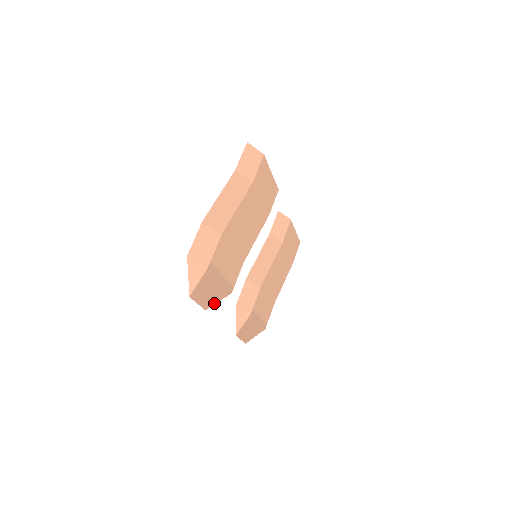
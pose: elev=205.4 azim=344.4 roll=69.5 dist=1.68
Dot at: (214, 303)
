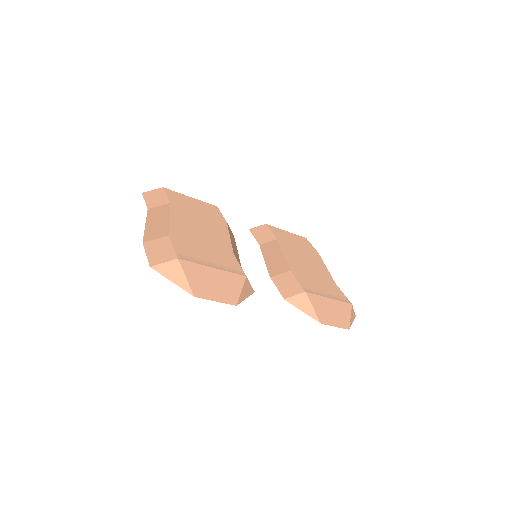
Dot at: (238, 295)
